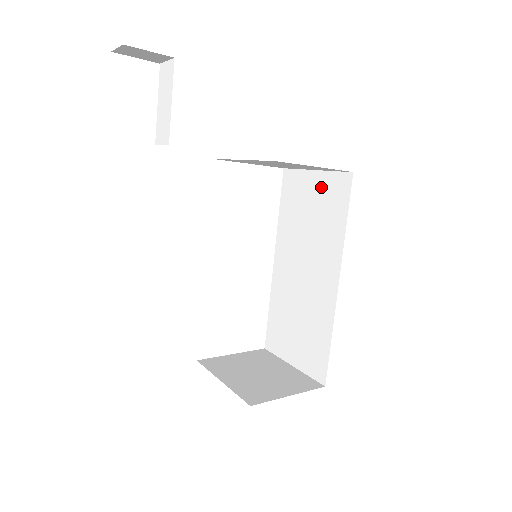
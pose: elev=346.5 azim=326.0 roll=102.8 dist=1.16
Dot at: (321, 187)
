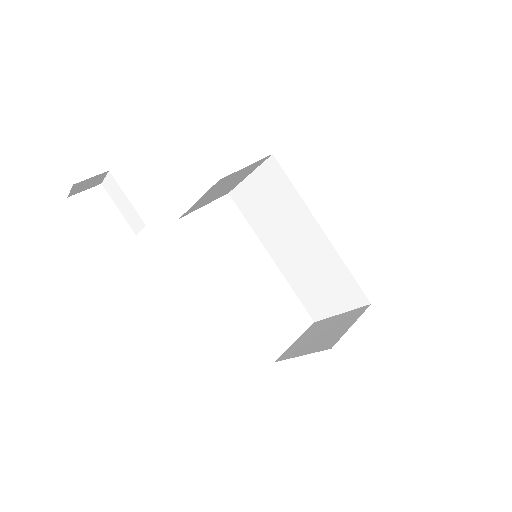
Dot at: (261, 182)
